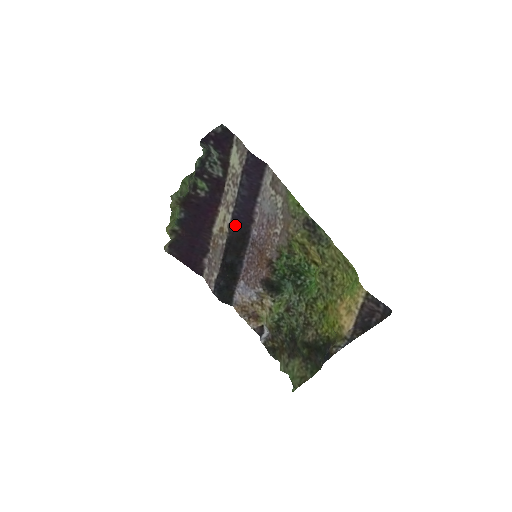
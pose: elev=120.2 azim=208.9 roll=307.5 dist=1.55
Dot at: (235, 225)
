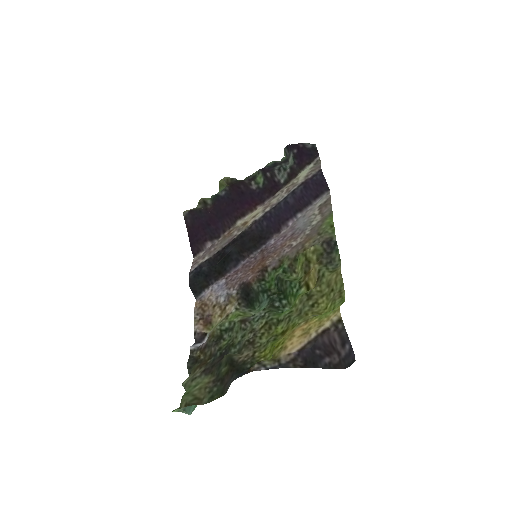
Dot at: (260, 224)
